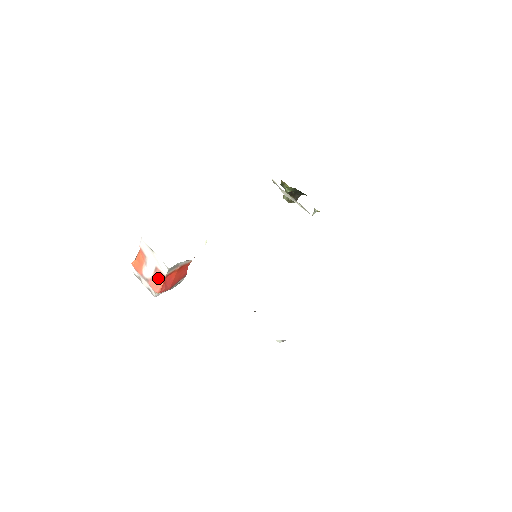
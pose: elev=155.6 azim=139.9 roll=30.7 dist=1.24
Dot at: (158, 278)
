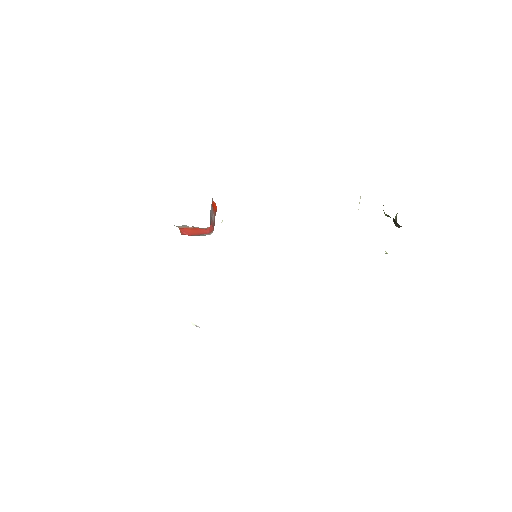
Dot at: occluded
